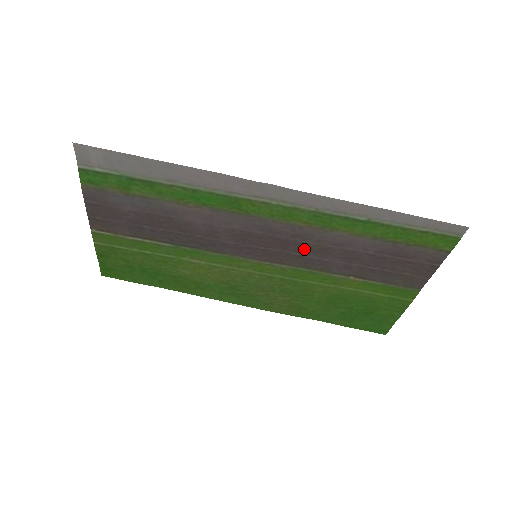
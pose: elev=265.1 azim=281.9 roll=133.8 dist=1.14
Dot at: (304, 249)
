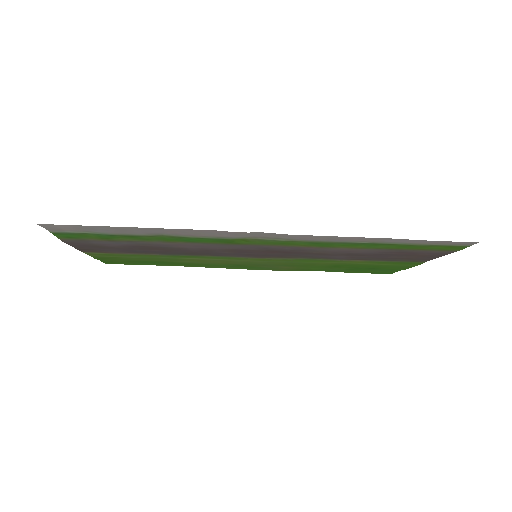
Dot at: (305, 253)
